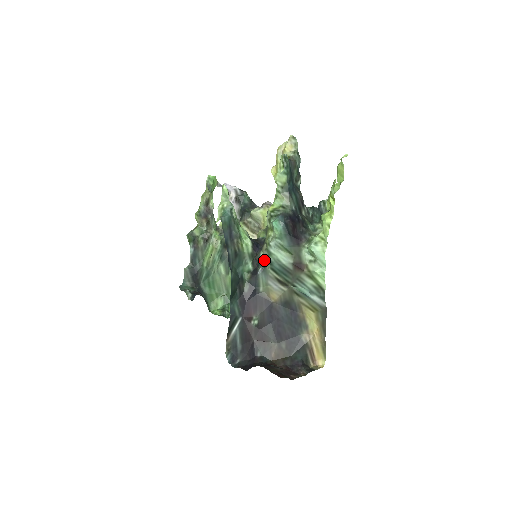
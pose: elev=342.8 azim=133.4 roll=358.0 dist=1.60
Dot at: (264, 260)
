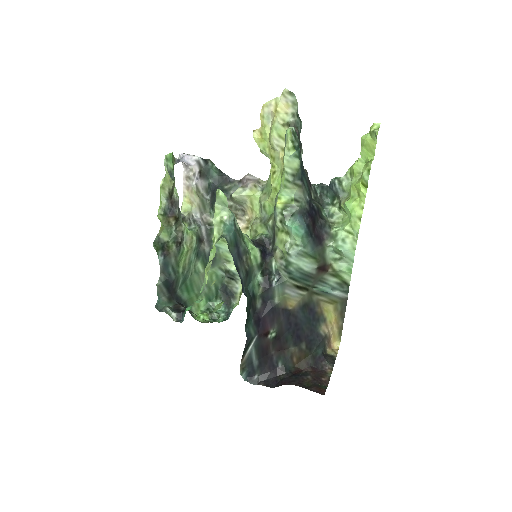
Dot at: (278, 268)
